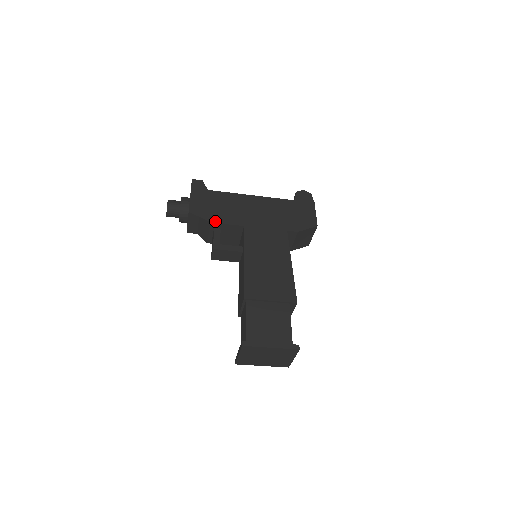
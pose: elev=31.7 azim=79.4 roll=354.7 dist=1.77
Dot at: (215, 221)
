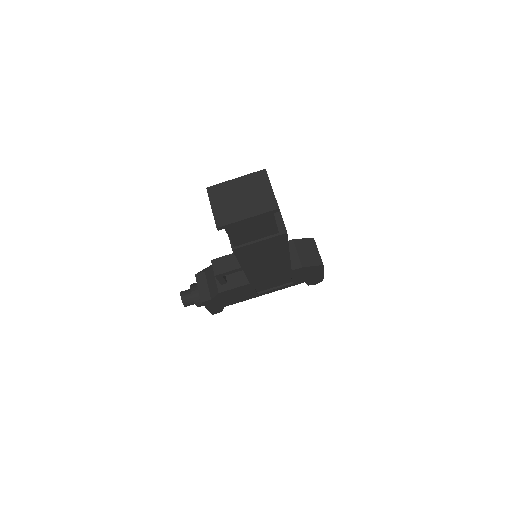
Dot at: occluded
